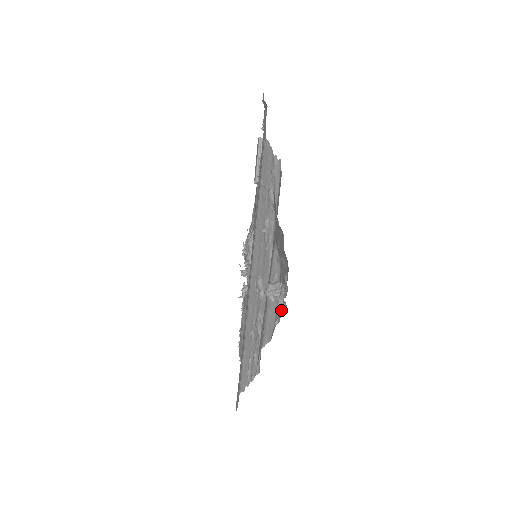
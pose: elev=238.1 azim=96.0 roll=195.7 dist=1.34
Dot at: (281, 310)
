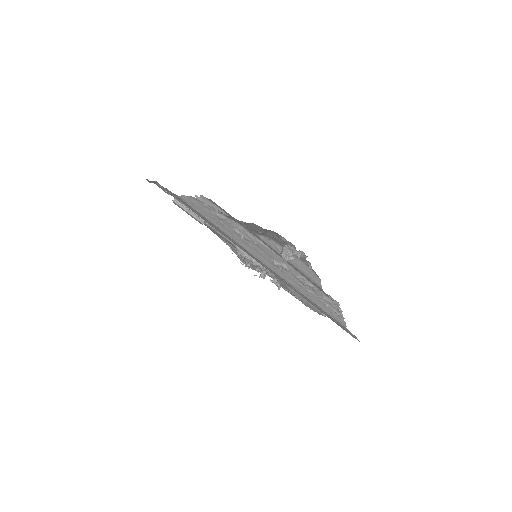
Dot at: (303, 258)
